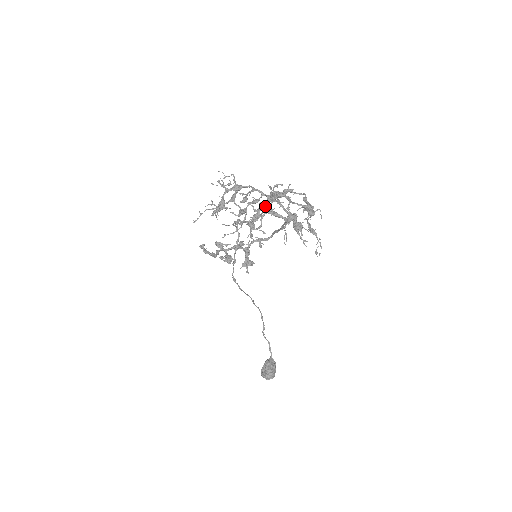
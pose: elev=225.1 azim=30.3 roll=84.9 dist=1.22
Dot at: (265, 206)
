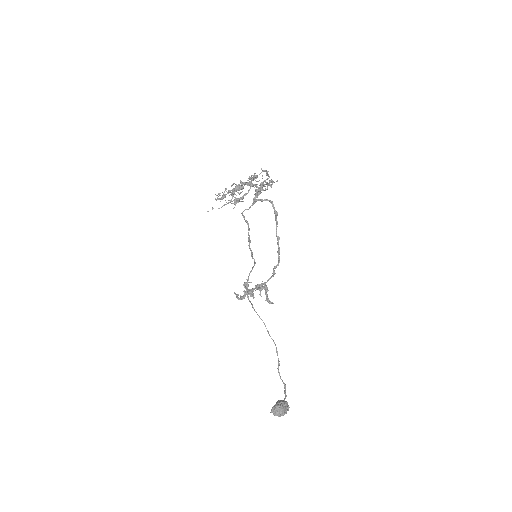
Dot at: (243, 183)
